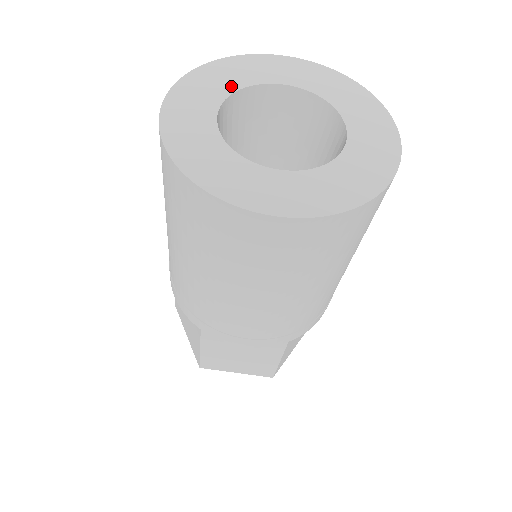
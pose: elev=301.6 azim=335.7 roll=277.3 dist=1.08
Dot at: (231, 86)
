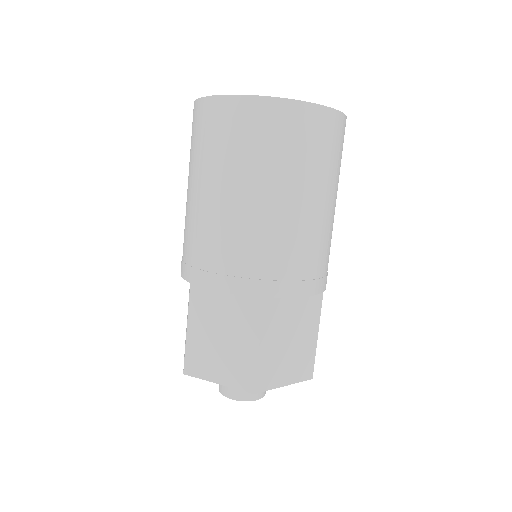
Dot at: occluded
